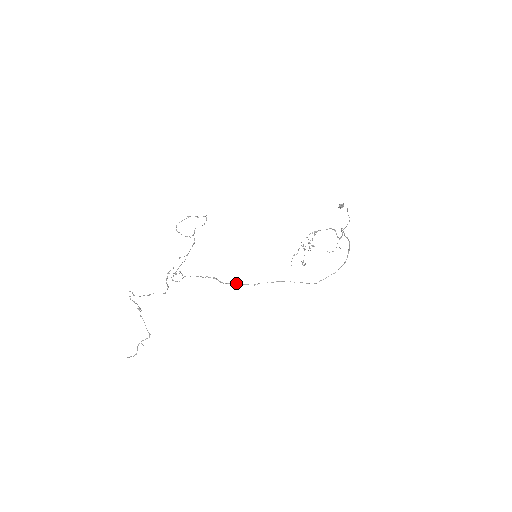
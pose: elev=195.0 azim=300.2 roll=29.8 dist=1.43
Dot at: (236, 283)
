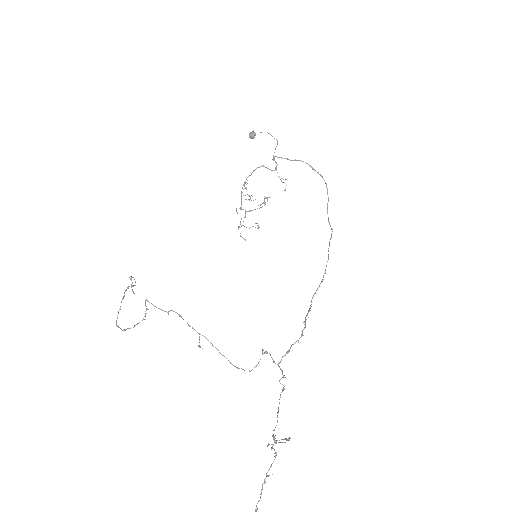
Dot at: (315, 293)
